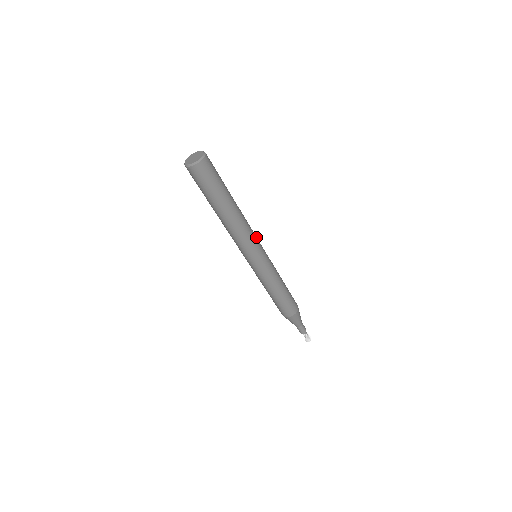
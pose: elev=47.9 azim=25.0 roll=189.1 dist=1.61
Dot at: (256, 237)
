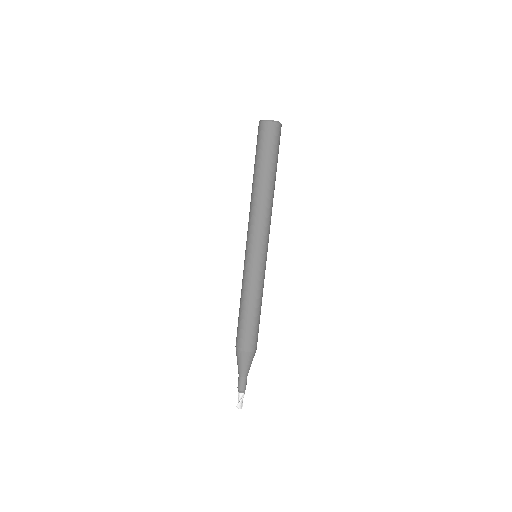
Dot at: occluded
